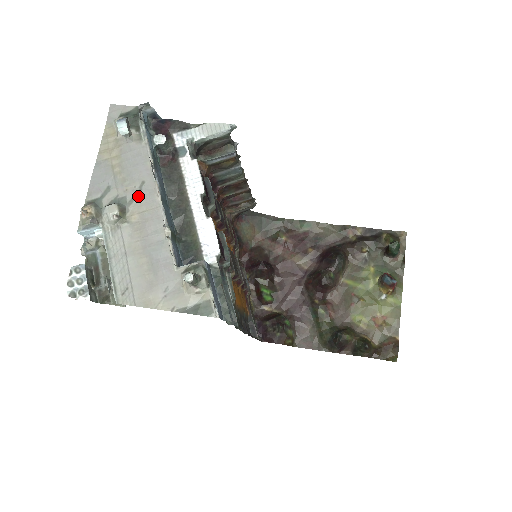
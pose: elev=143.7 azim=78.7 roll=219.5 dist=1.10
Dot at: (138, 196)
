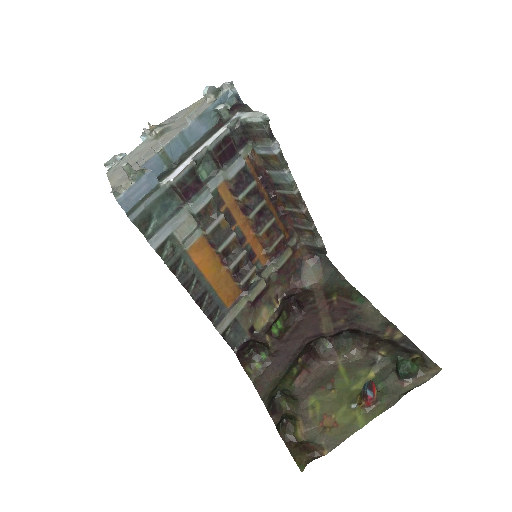
Dot at: (176, 129)
